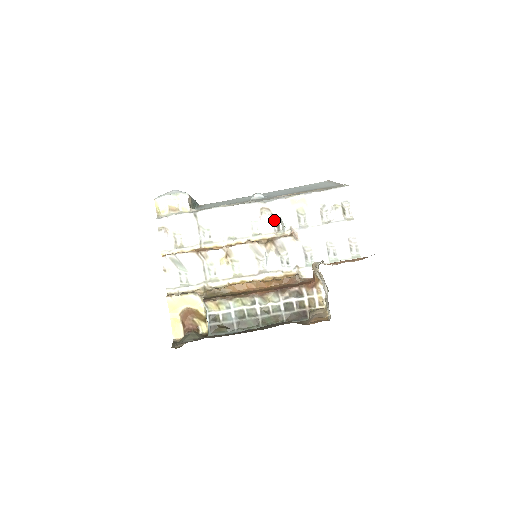
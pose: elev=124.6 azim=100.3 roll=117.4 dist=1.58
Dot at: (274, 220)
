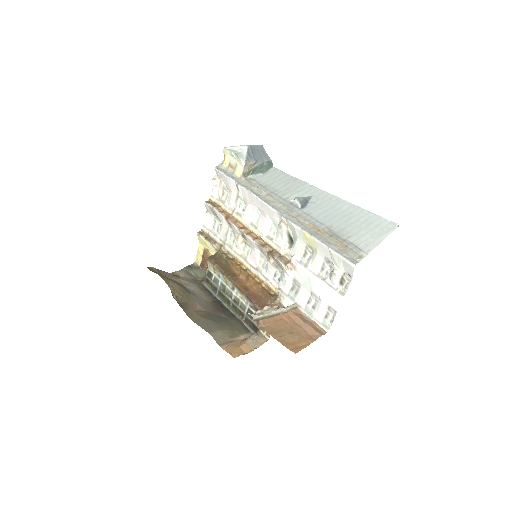
Dot at: (289, 237)
